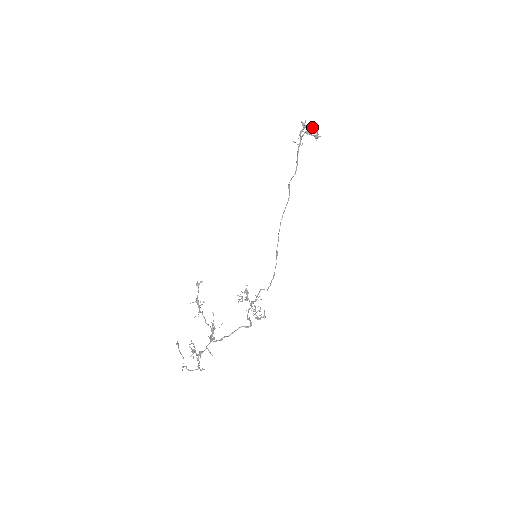
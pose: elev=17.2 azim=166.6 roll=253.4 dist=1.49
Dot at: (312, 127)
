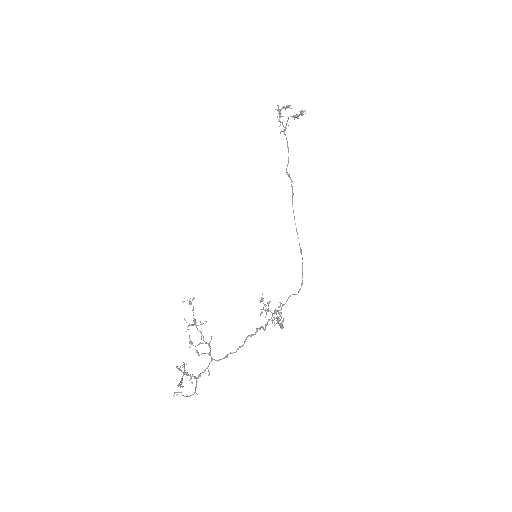
Dot at: (283, 106)
